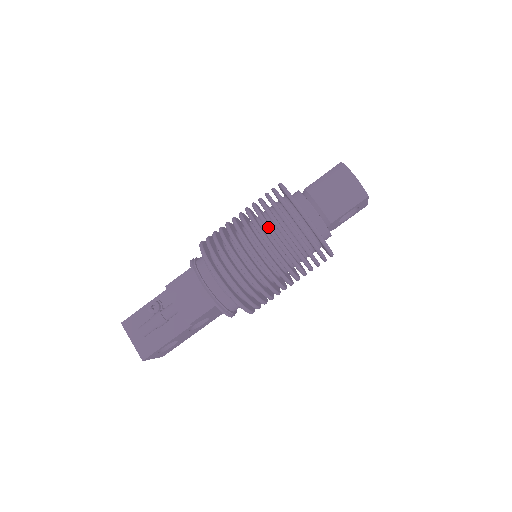
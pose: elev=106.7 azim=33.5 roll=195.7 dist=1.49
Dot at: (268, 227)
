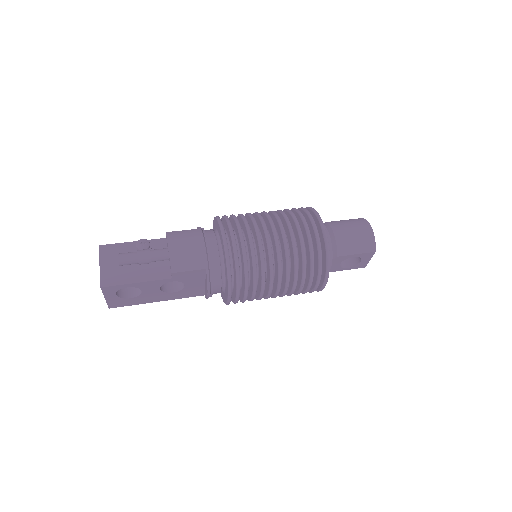
Dot at: (290, 225)
